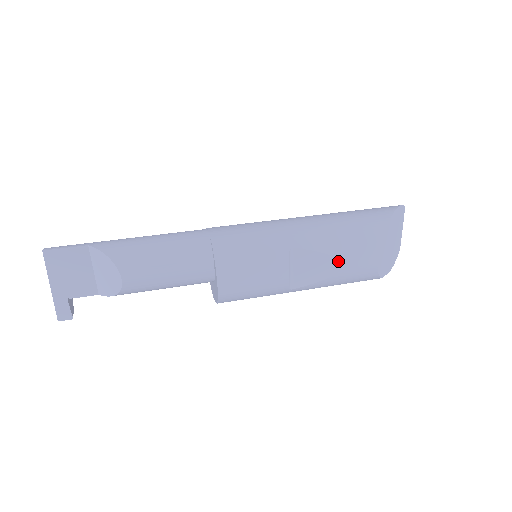
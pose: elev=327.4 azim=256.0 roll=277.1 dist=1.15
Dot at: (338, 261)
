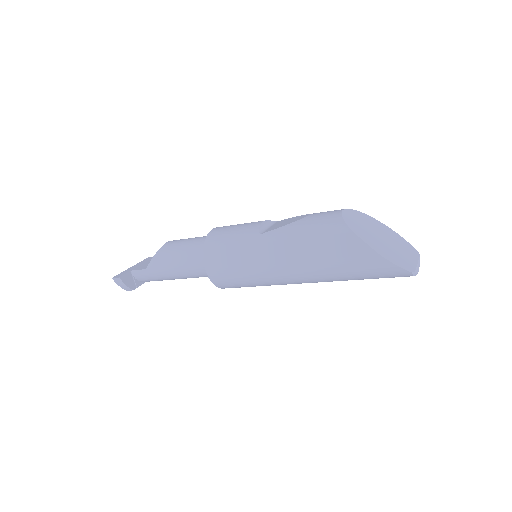
Dot at: (306, 215)
